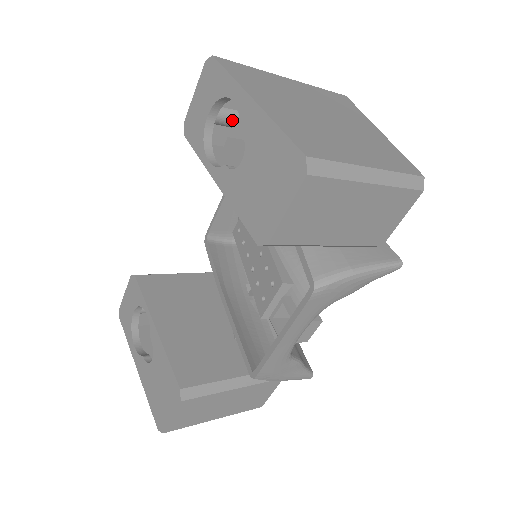
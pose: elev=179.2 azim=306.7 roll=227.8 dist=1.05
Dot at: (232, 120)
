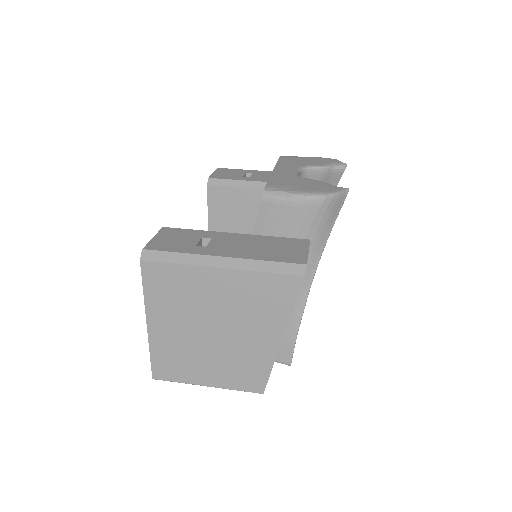
Dot at: occluded
